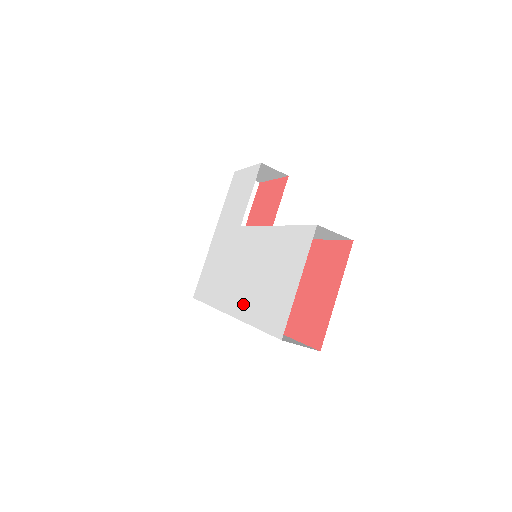
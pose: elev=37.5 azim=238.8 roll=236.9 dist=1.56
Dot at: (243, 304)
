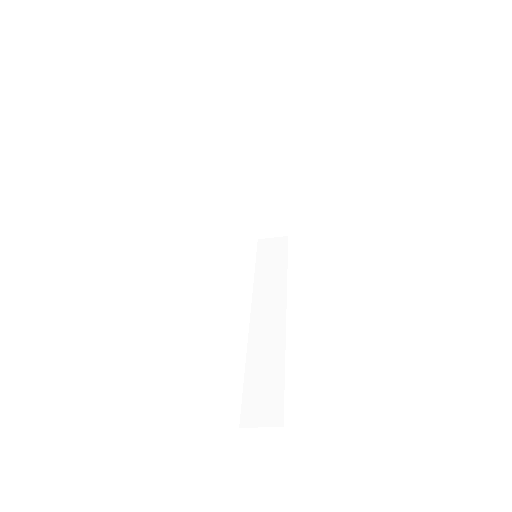
Dot at: occluded
